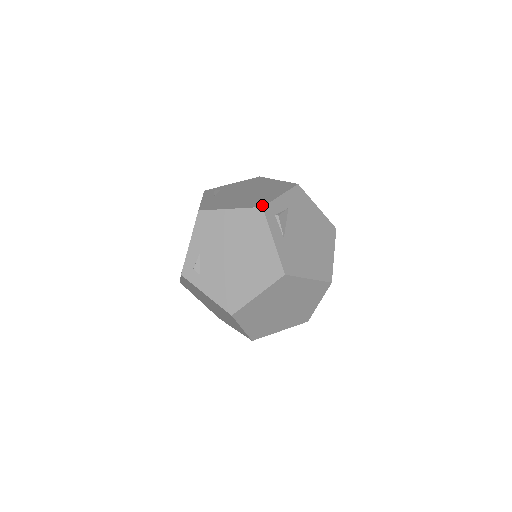
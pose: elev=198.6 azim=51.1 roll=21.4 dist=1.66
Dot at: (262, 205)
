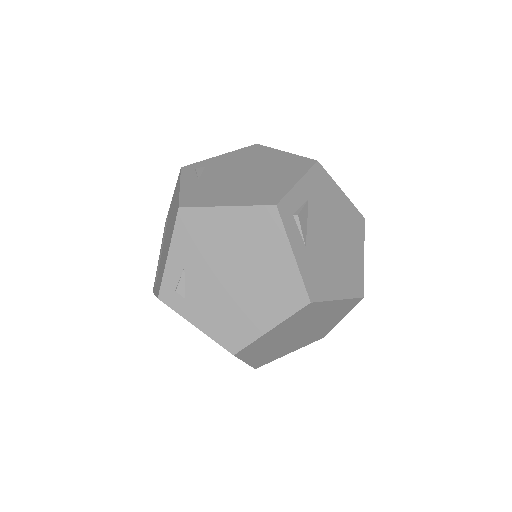
Dot at: (275, 201)
